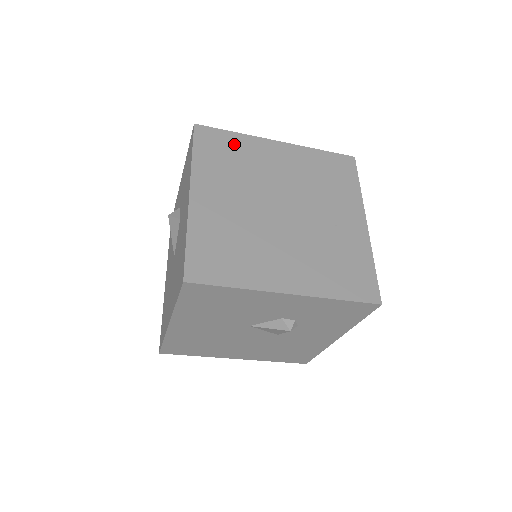
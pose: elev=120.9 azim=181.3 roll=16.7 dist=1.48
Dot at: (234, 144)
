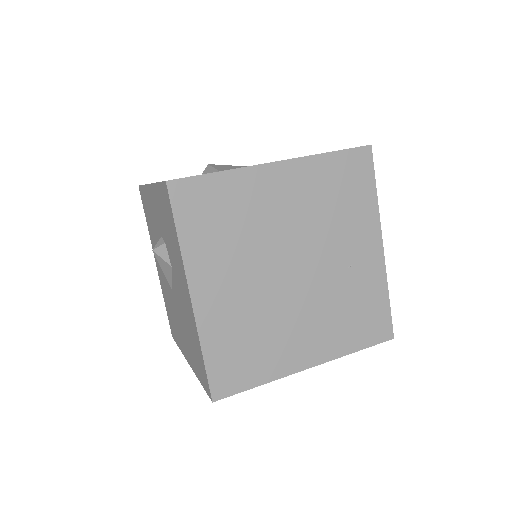
Dot at: (224, 194)
